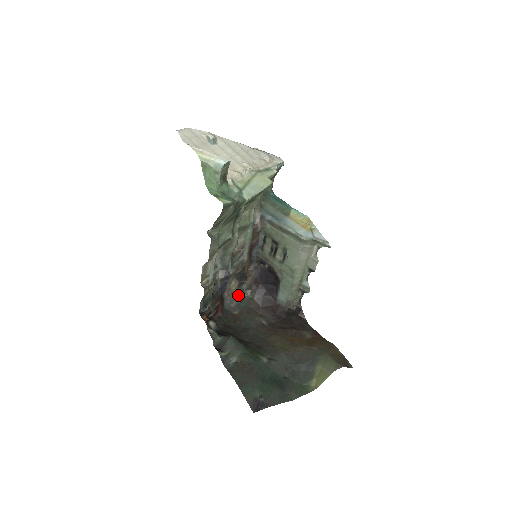
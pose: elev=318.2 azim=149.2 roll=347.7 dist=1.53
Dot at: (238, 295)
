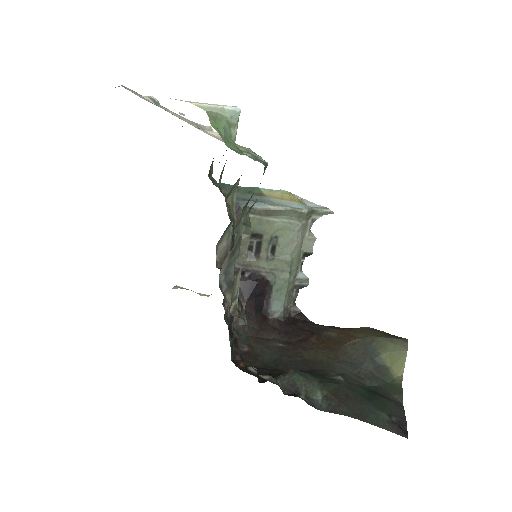
Dot at: occluded
